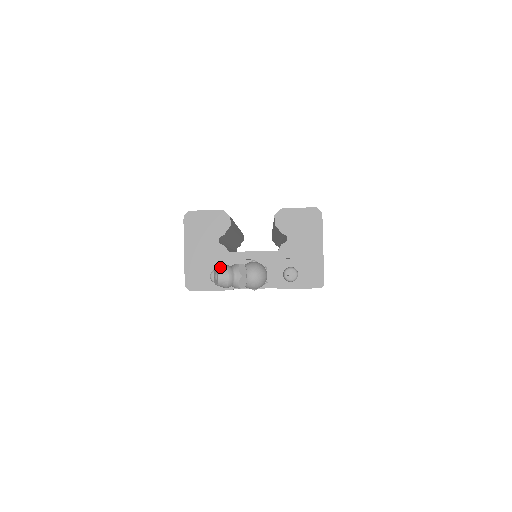
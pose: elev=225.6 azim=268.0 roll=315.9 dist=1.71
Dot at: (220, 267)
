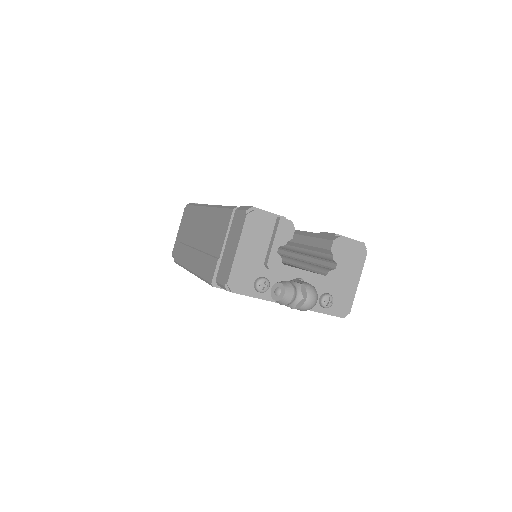
Dot at: (286, 283)
